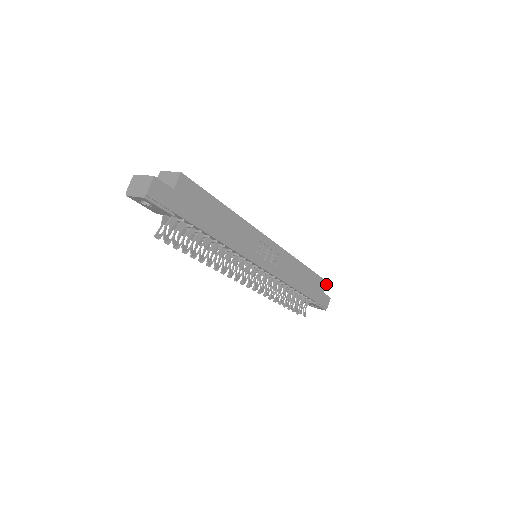
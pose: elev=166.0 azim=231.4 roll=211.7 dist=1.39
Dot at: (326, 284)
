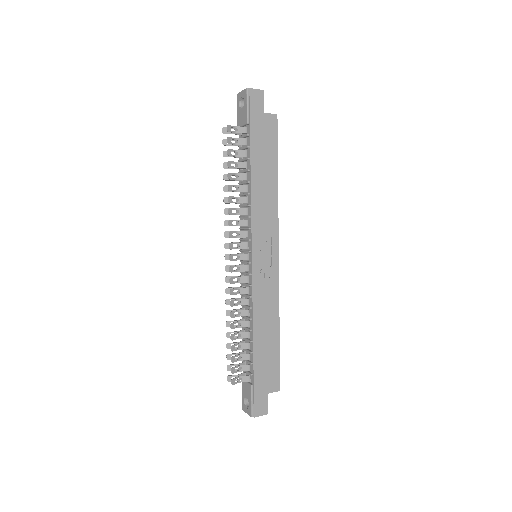
Dot at: (277, 391)
